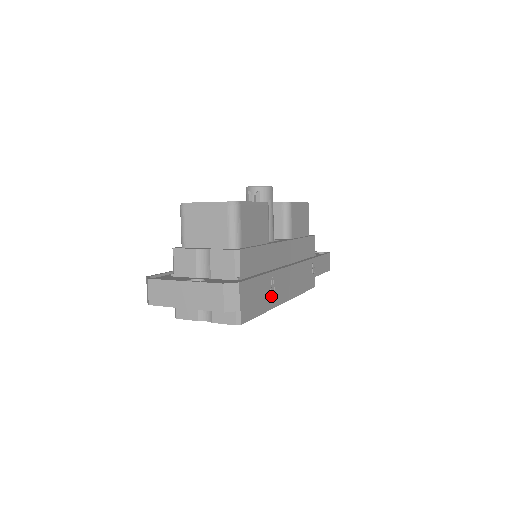
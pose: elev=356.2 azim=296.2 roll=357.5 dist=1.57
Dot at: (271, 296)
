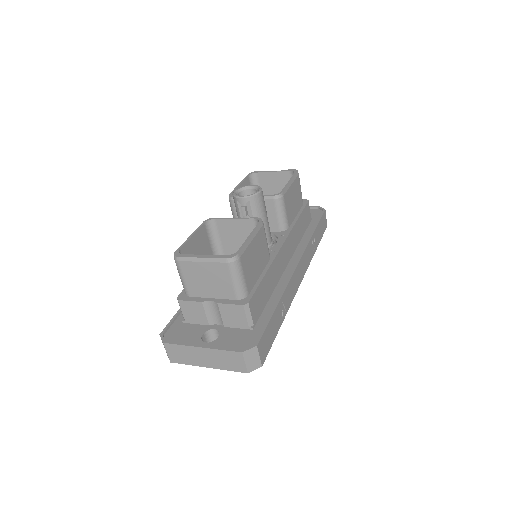
Dot at: occluded
